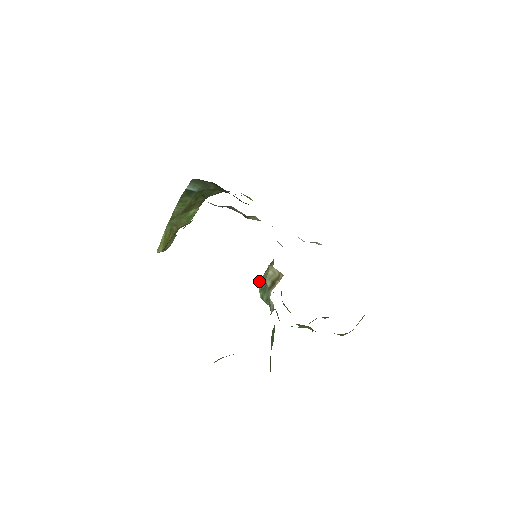
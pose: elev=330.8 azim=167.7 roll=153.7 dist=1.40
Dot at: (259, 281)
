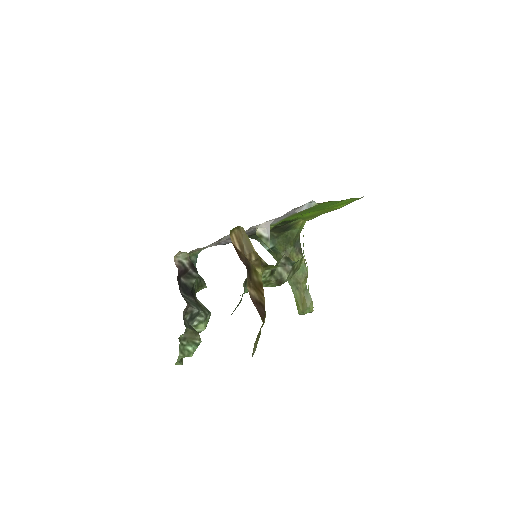
Dot at: occluded
